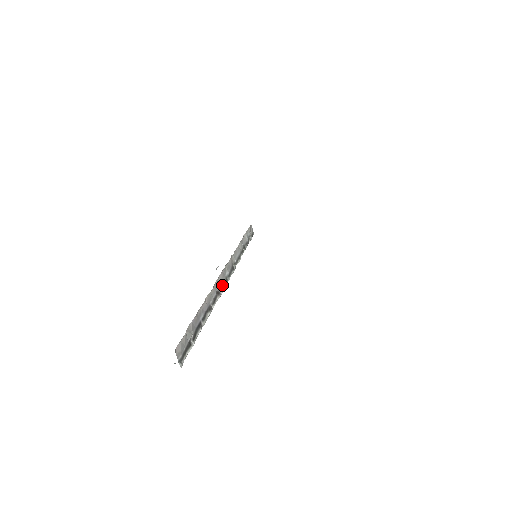
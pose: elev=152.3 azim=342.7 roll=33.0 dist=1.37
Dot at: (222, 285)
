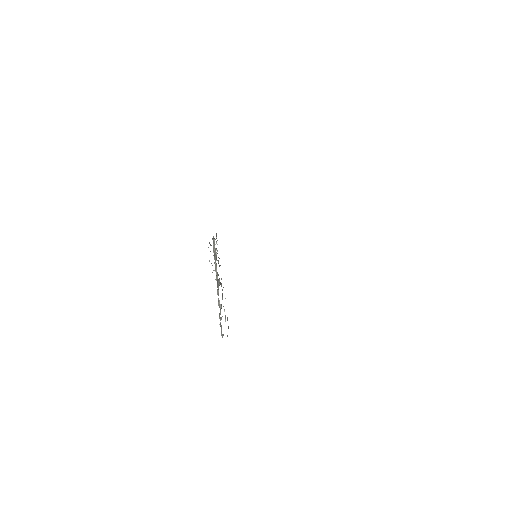
Dot at: occluded
